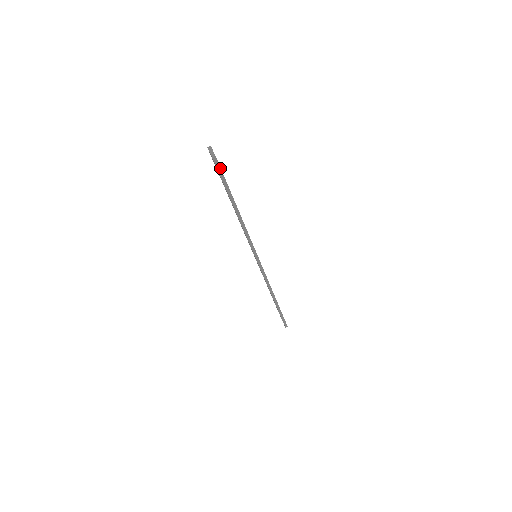
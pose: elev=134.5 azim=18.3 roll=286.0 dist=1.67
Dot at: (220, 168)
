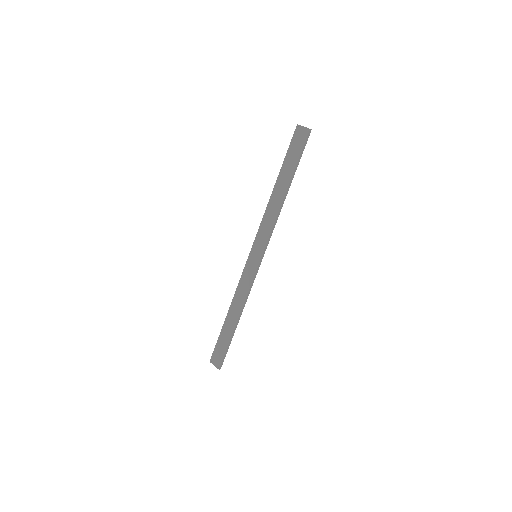
Dot at: (306, 142)
